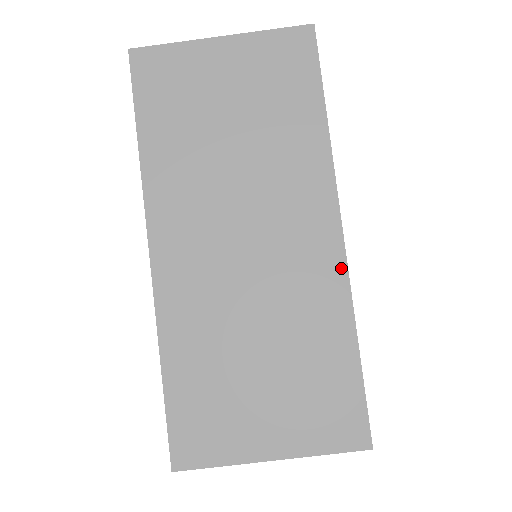
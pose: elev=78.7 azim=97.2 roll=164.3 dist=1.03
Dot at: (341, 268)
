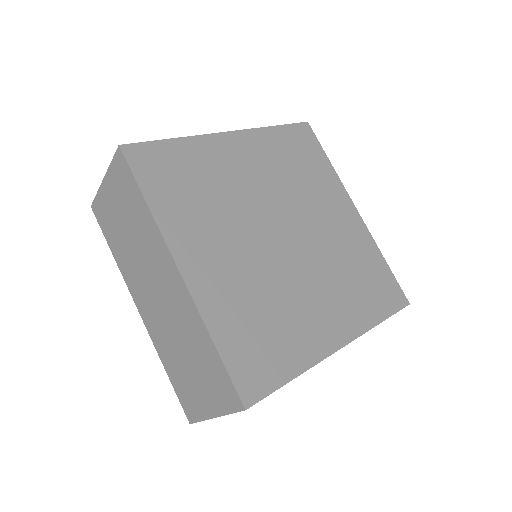
Dot at: occluded
